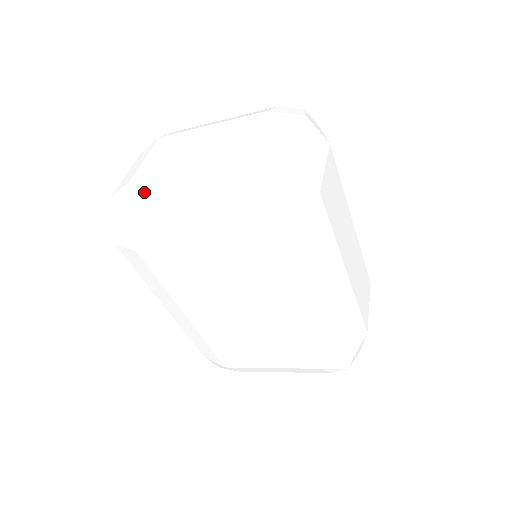
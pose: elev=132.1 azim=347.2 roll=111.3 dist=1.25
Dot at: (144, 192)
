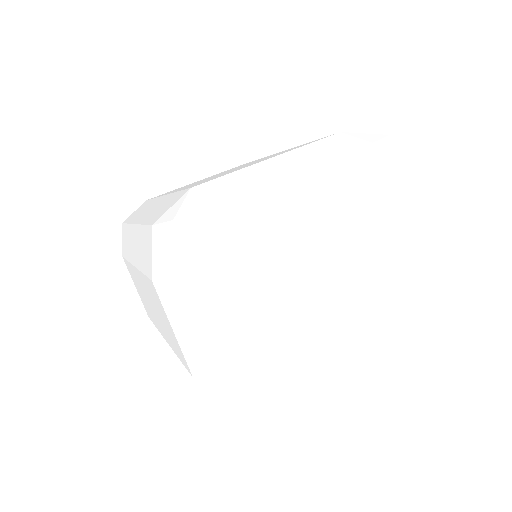
Dot at: (308, 370)
